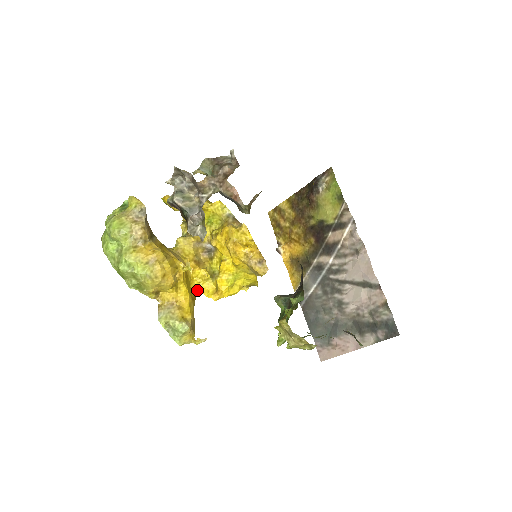
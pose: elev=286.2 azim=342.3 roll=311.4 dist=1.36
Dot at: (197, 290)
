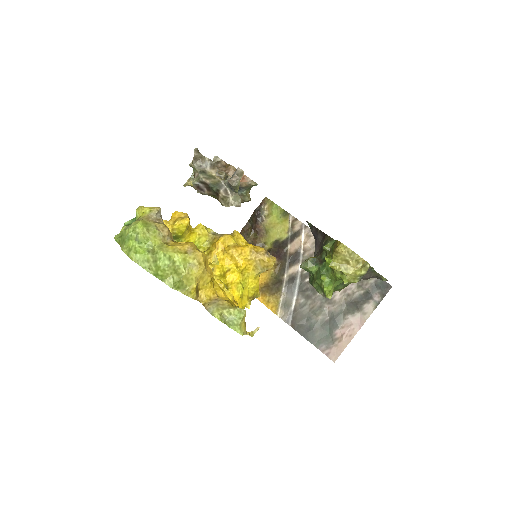
Dot at: occluded
